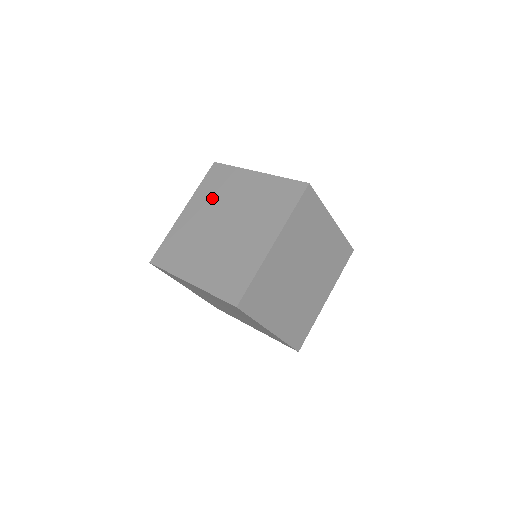
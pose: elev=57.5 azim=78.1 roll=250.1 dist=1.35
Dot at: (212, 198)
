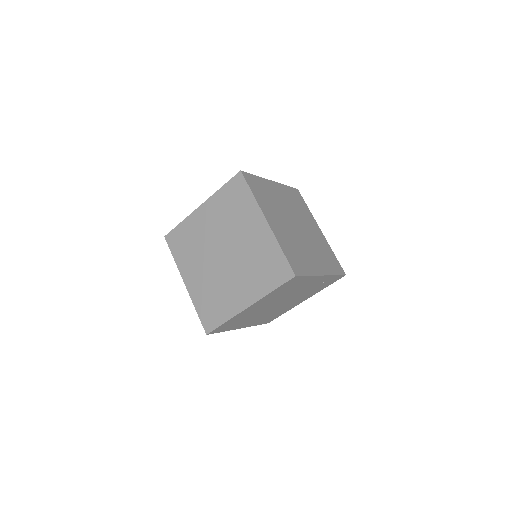
Dot at: (193, 253)
